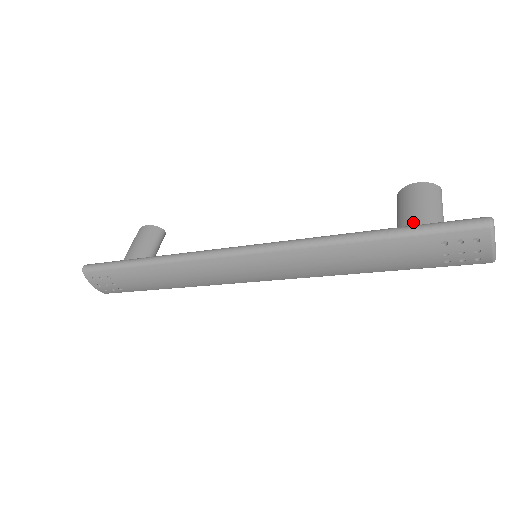
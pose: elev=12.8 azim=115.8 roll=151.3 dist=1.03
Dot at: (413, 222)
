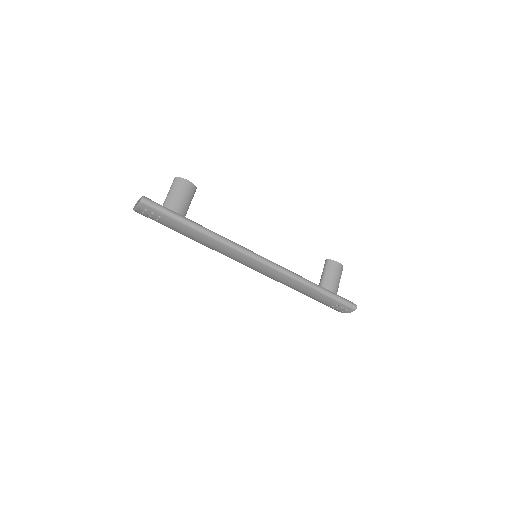
Dot at: (331, 286)
